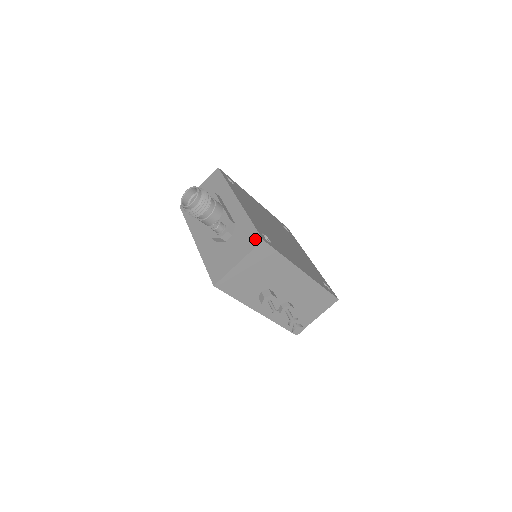
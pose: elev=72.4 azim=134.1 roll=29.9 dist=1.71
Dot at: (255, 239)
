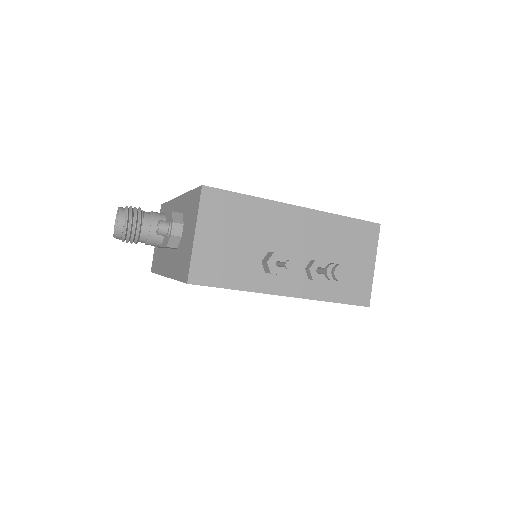
Dot at: (197, 195)
